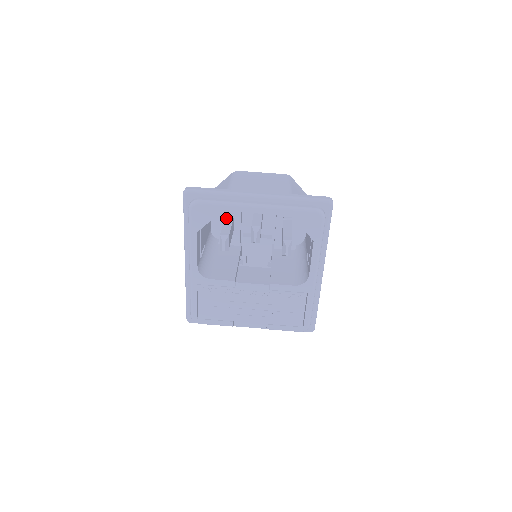
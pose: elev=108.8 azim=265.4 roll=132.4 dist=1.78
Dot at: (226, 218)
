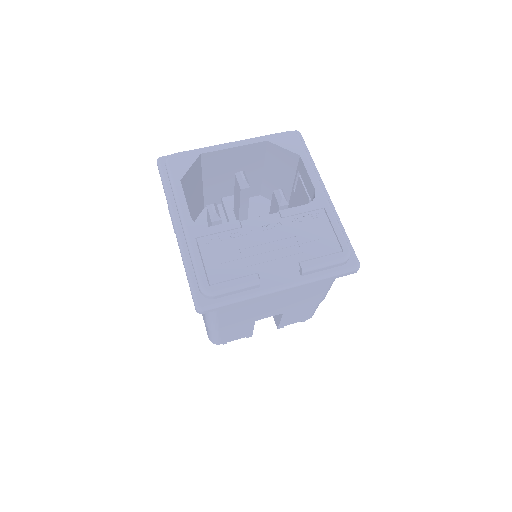
Dot at: occluded
